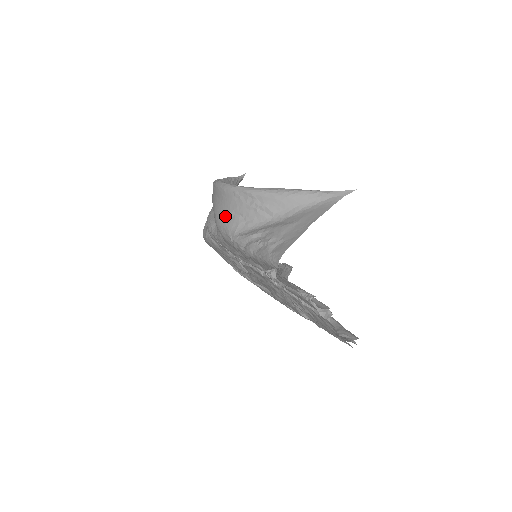
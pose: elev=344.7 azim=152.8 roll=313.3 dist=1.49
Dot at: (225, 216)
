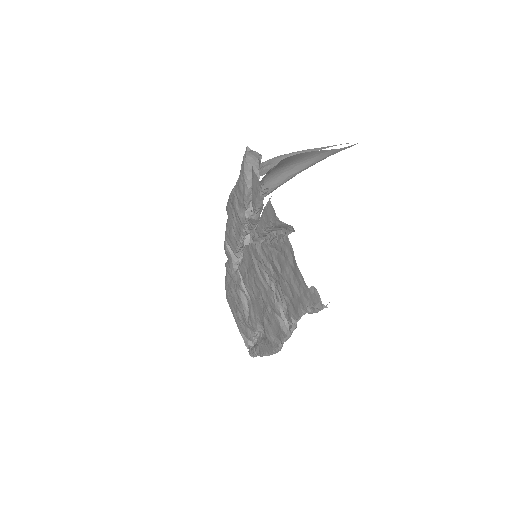
Dot at: occluded
